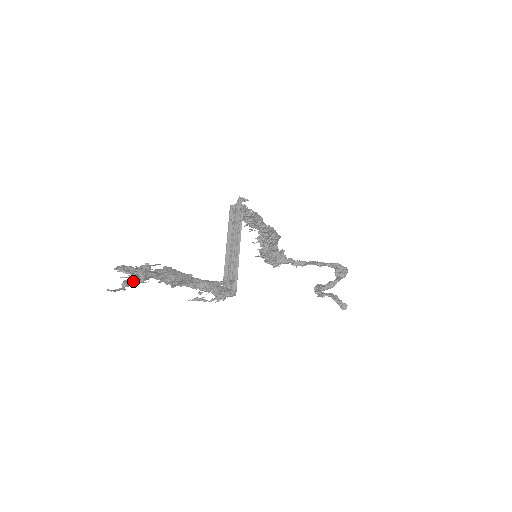
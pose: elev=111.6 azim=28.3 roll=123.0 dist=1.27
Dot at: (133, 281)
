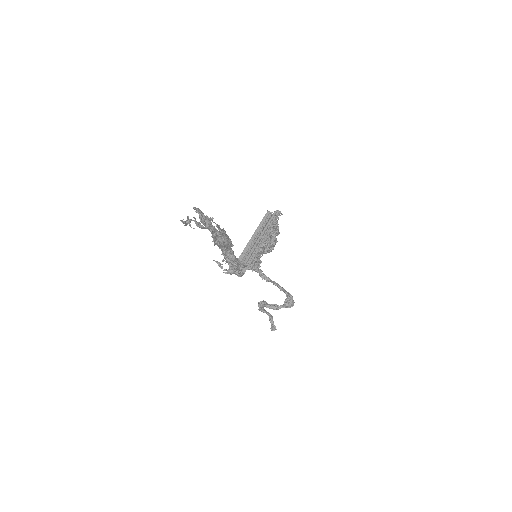
Dot at: (196, 224)
